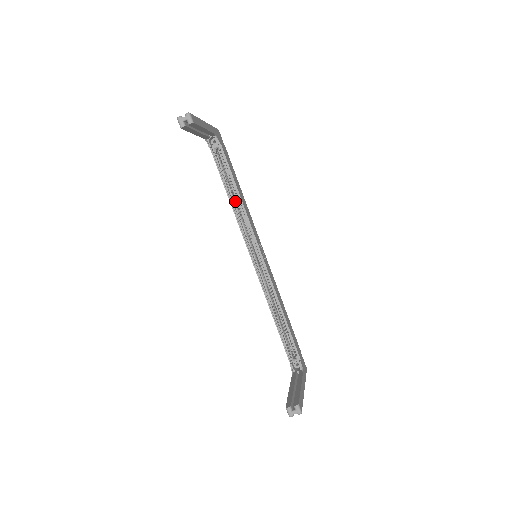
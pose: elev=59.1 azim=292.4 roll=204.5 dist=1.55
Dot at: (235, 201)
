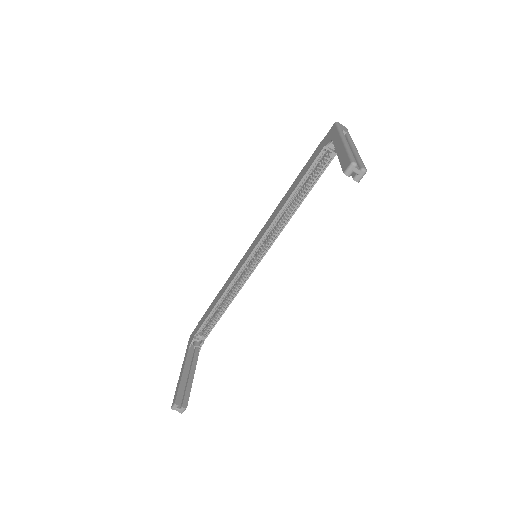
Dot at: (289, 201)
